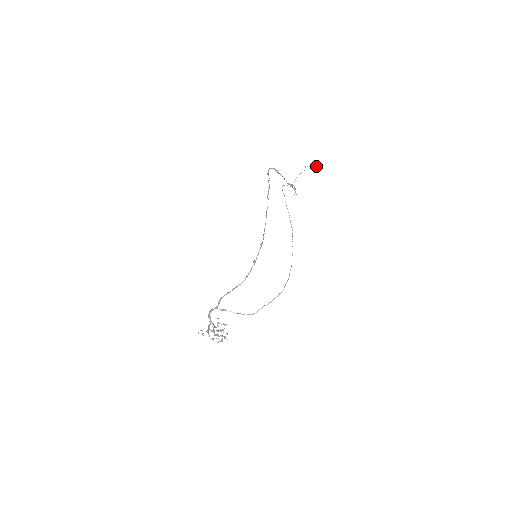
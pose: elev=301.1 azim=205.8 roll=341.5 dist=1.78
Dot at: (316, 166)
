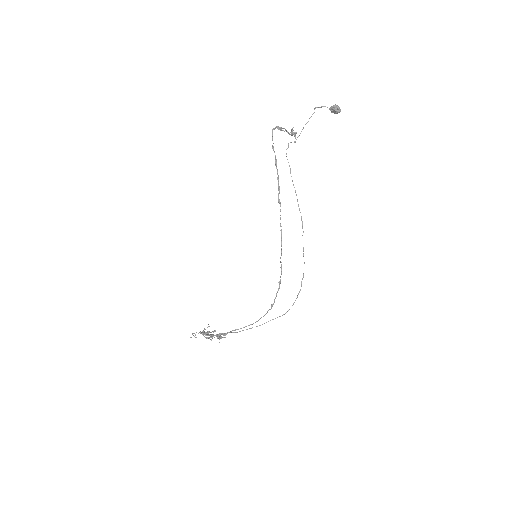
Dot at: (332, 109)
